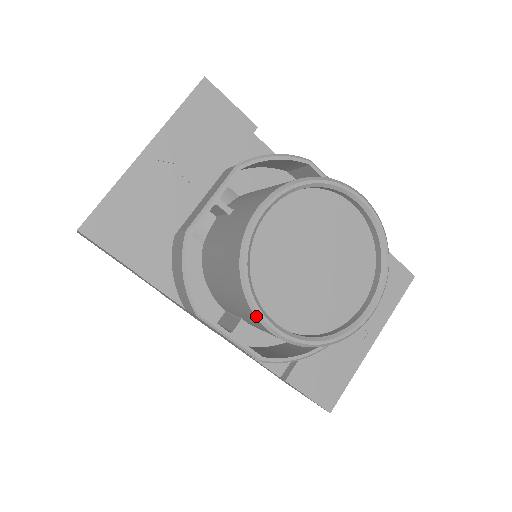
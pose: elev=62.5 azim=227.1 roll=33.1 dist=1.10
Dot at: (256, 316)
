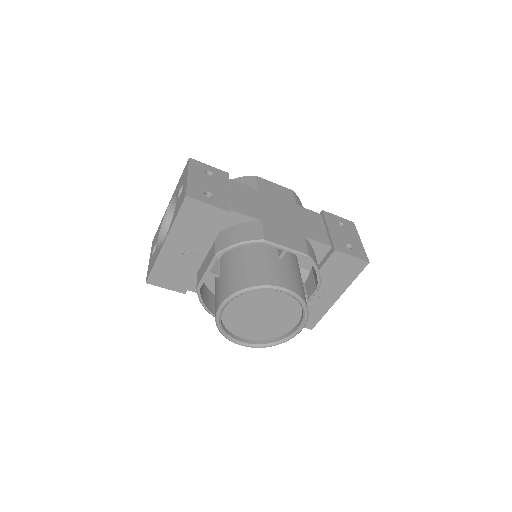
Dot at: occluded
